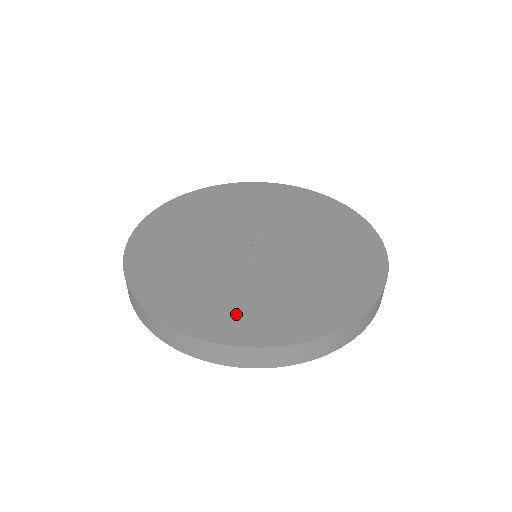
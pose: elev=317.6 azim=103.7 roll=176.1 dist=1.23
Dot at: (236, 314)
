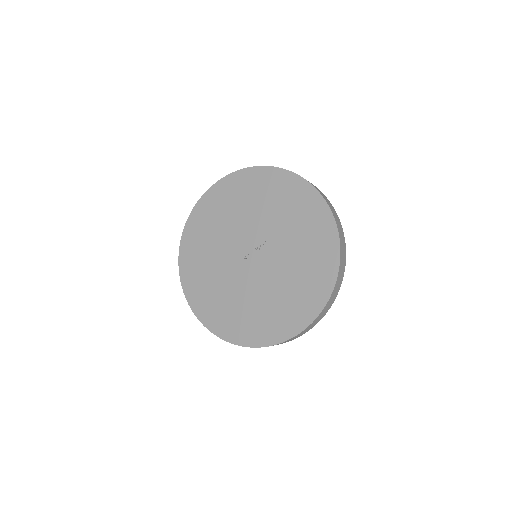
Dot at: (204, 292)
